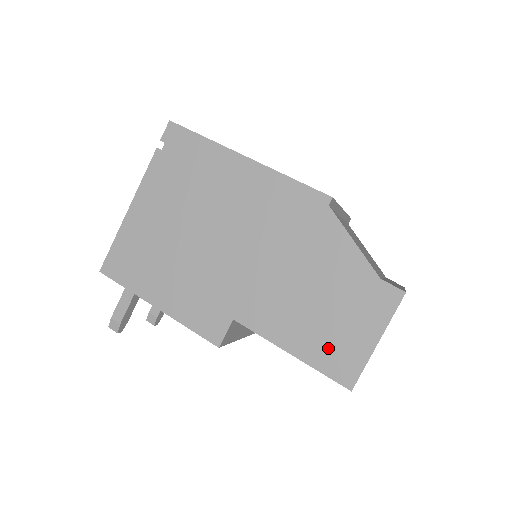
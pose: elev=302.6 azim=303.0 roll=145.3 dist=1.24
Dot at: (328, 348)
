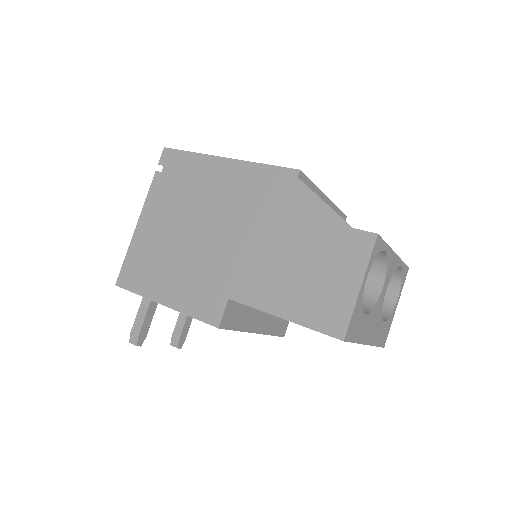
Dot at: (316, 304)
